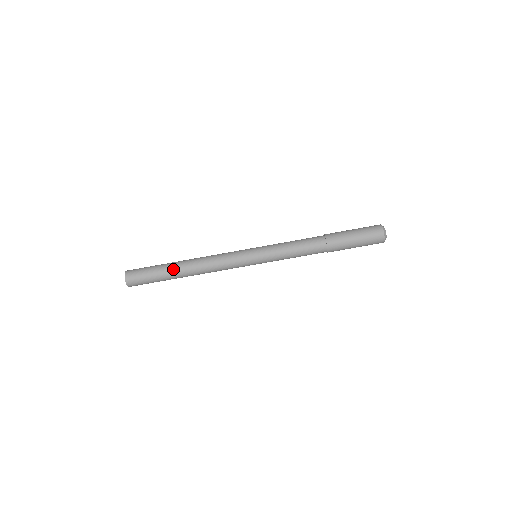
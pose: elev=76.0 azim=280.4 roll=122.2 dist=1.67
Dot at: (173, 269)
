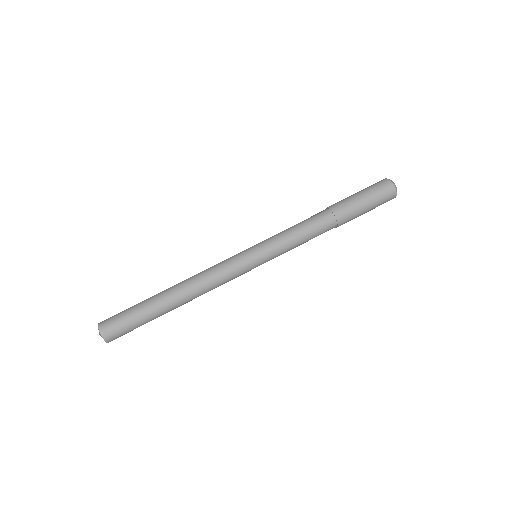
Dot at: (160, 302)
